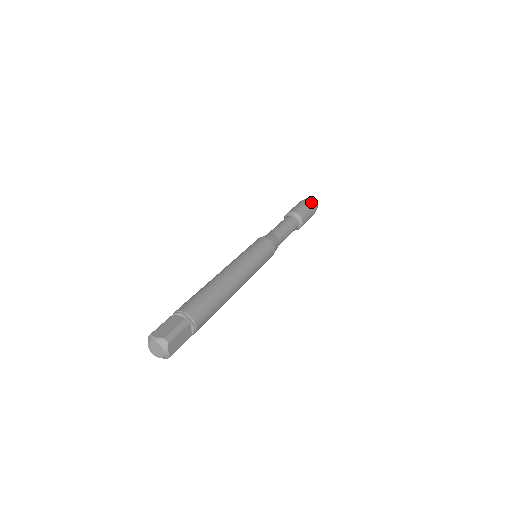
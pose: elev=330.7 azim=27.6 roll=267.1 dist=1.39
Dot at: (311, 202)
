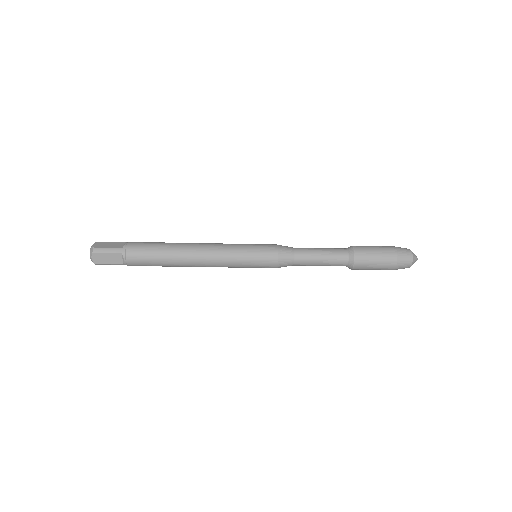
Dot at: occluded
